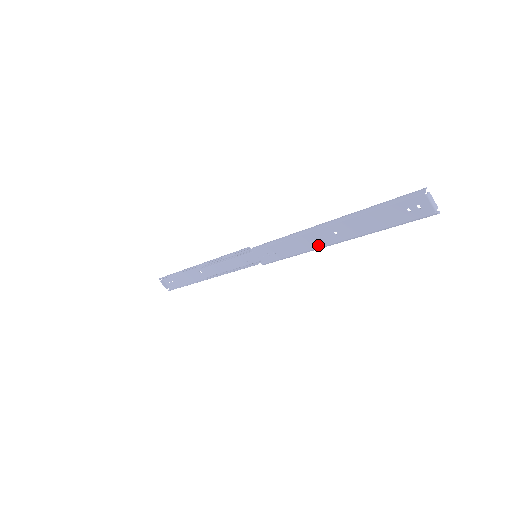
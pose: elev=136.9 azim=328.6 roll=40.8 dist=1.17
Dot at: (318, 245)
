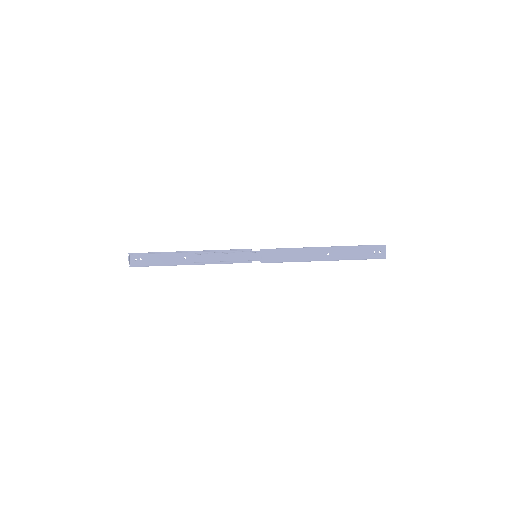
Dot at: (313, 258)
